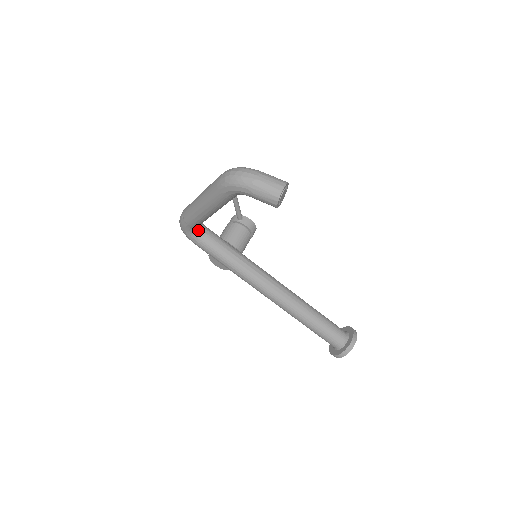
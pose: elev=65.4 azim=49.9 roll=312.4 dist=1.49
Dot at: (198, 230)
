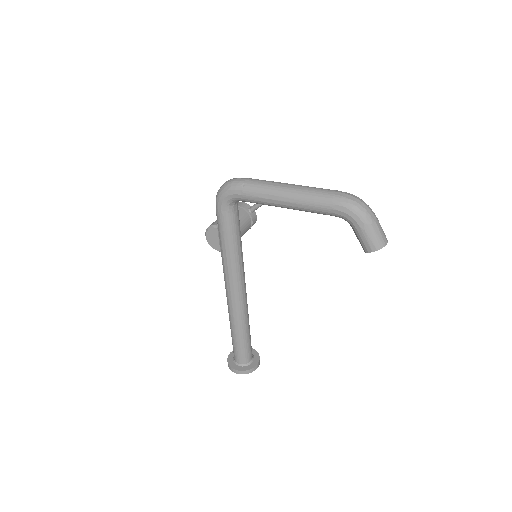
Dot at: (236, 202)
